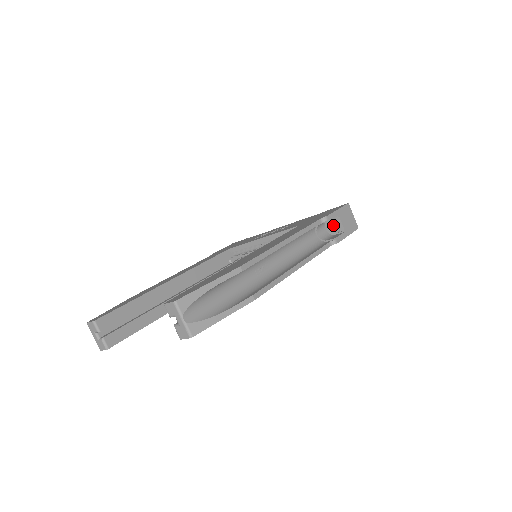
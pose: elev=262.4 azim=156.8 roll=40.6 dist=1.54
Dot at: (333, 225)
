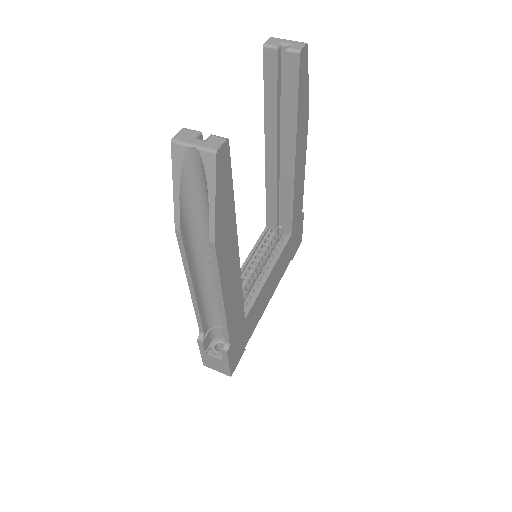
Dot at: occluded
